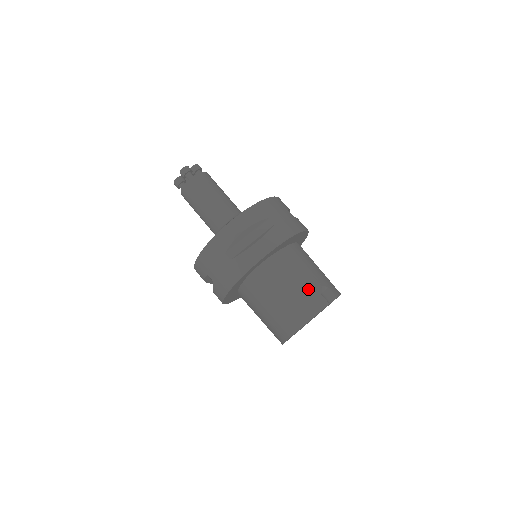
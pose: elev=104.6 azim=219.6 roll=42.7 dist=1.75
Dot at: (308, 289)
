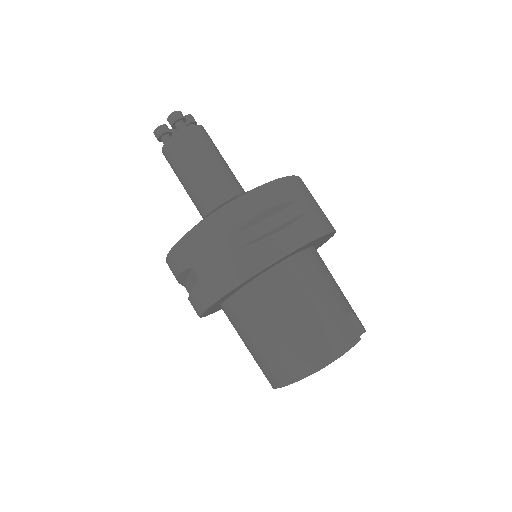
Dot at: (337, 312)
